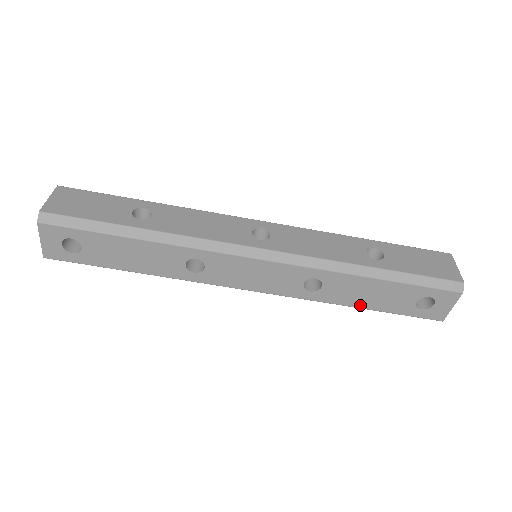
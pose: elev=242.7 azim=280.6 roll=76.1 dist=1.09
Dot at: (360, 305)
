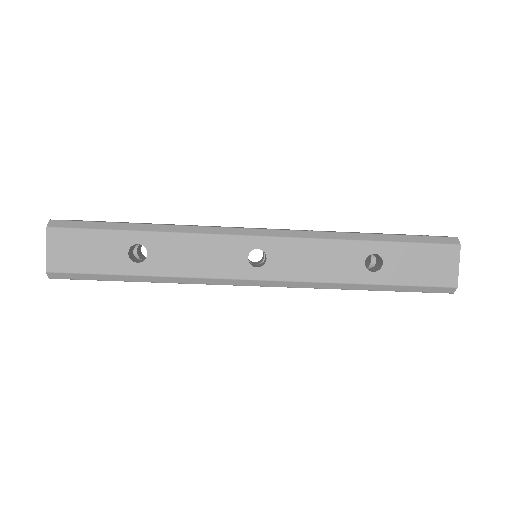
Dot at: occluded
